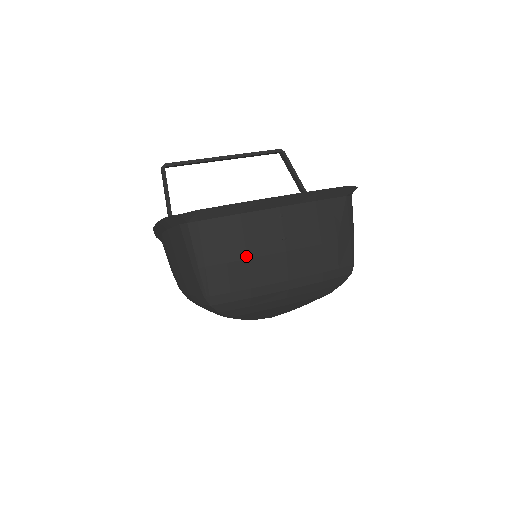
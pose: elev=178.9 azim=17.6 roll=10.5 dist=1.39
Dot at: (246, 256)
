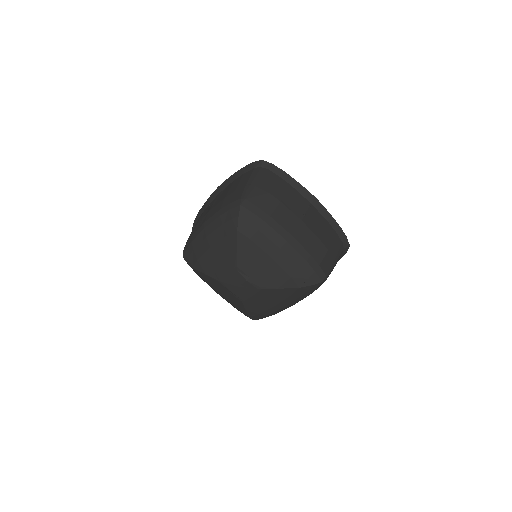
Dot at: (281, 200)
